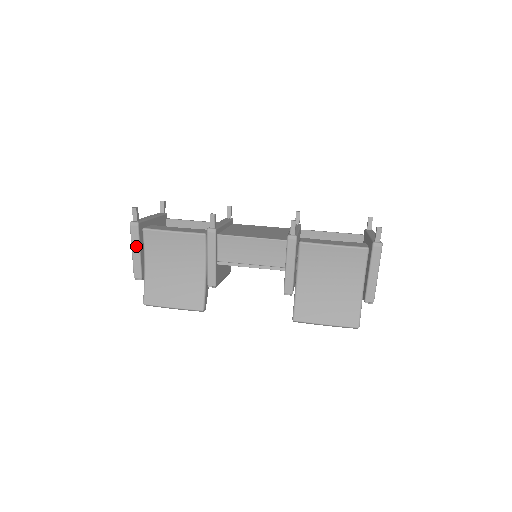
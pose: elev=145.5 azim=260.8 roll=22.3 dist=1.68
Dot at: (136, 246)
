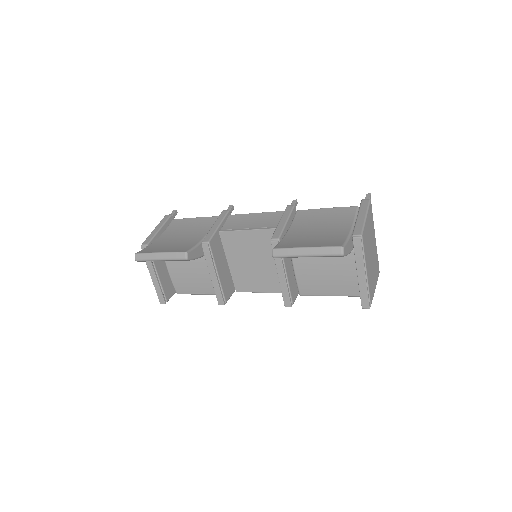
Dot at: (160, 226)
